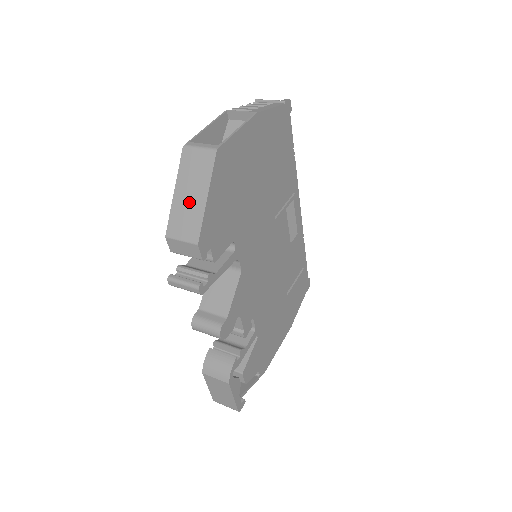
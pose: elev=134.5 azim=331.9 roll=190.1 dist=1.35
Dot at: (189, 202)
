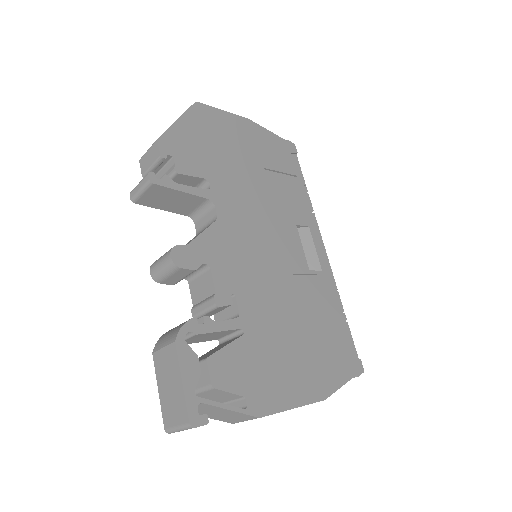
Dot at: occluded
